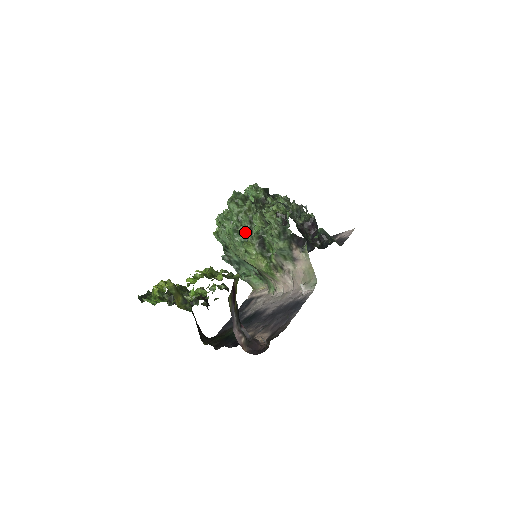
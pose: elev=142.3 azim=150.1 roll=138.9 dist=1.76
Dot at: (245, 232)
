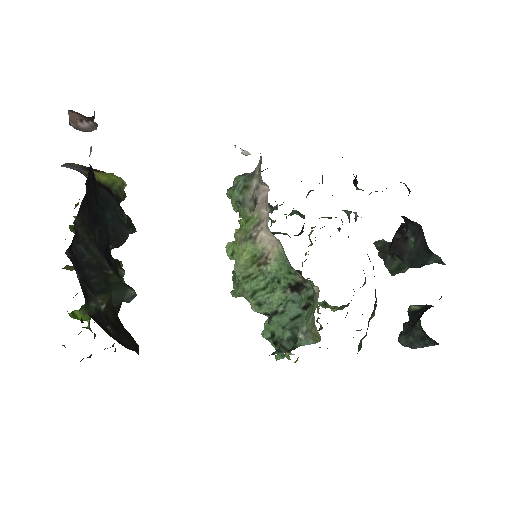
Dot at: occluded
